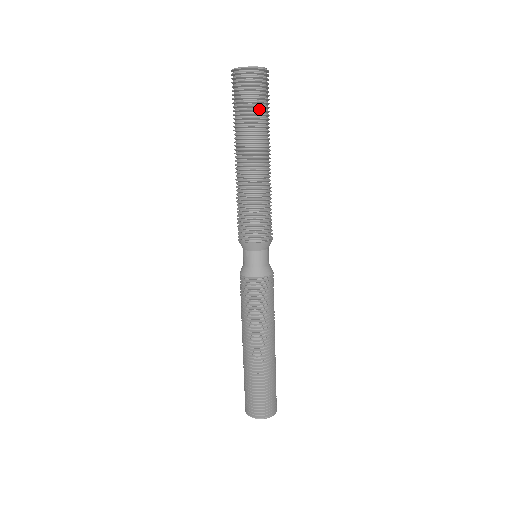
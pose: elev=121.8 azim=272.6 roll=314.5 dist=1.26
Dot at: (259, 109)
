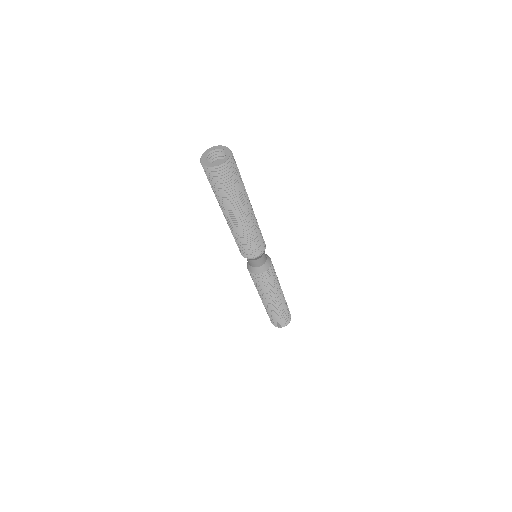
Dot at: (234, 188)
